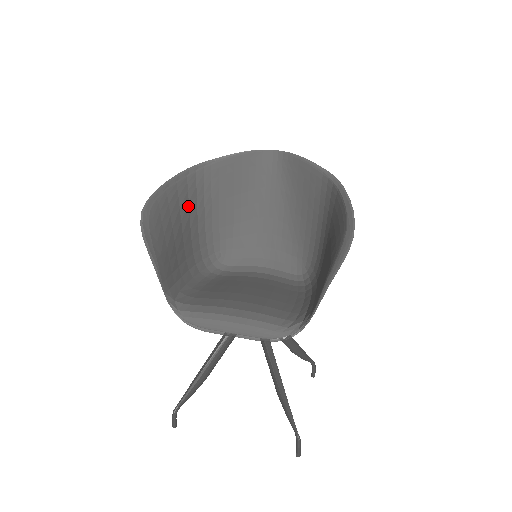
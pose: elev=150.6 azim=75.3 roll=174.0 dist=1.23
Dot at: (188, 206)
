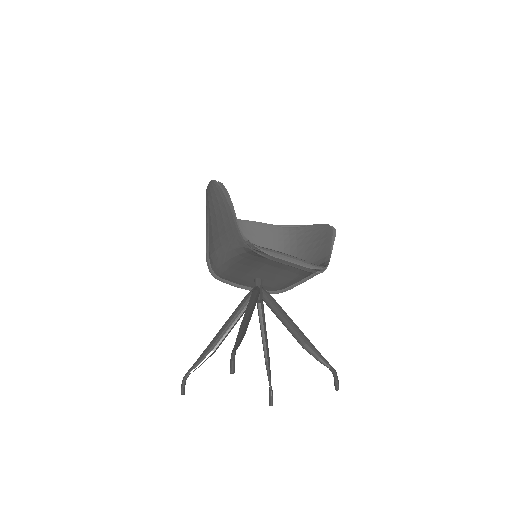
Dot at: occluded
